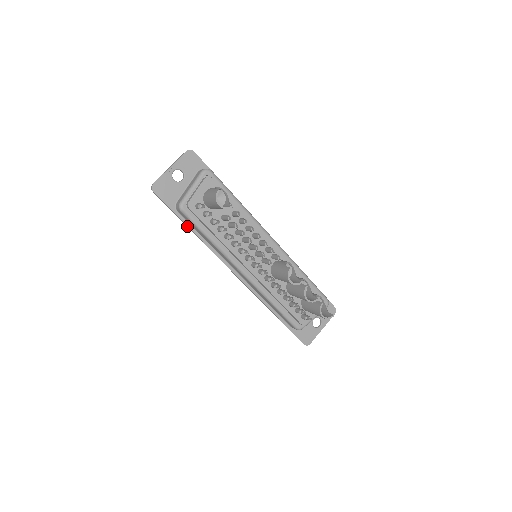
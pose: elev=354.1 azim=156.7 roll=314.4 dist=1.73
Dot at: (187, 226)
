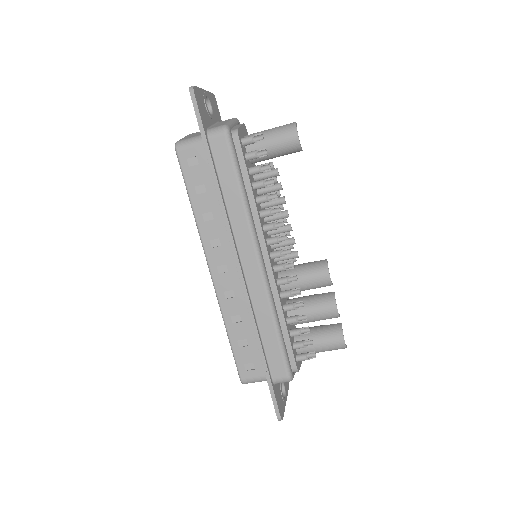
Dot at: (212, 165)
